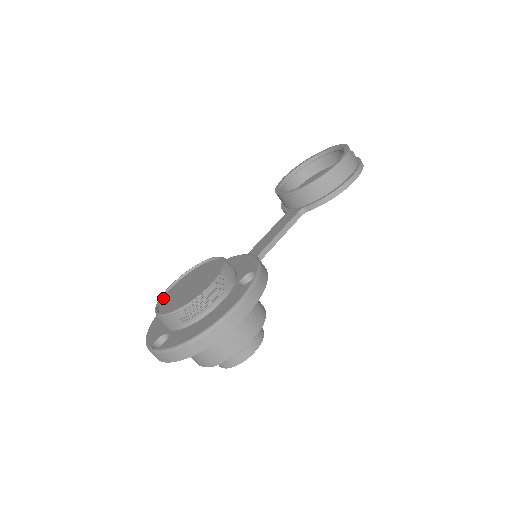
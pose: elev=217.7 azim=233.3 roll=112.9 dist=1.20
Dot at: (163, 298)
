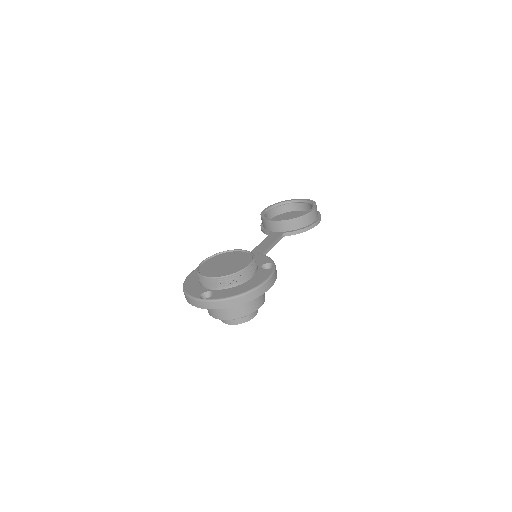
Dot at: (200, 269)
